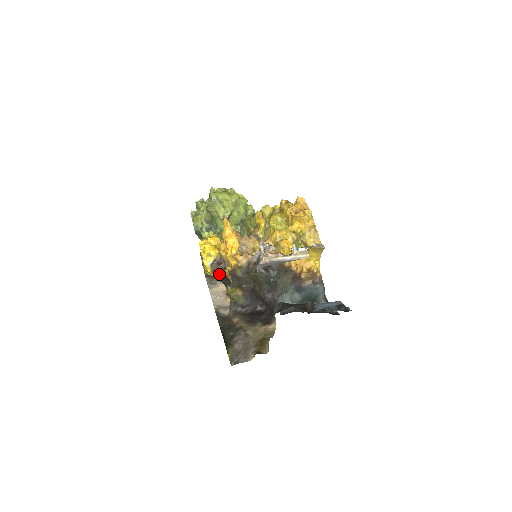
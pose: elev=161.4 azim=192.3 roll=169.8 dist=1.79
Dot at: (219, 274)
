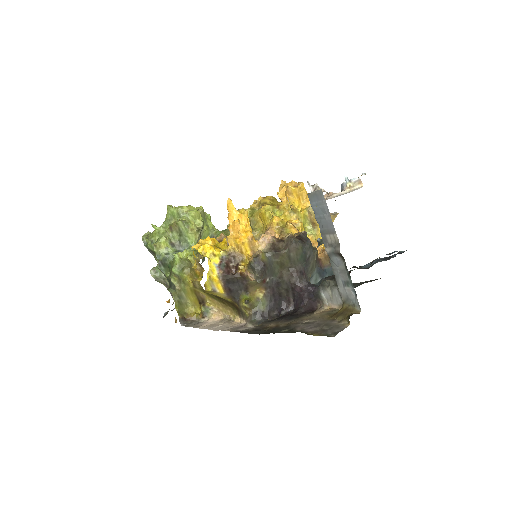
Dot at: (231, 276)
